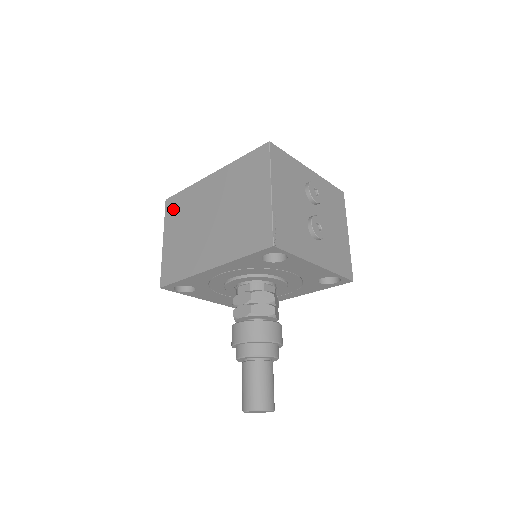
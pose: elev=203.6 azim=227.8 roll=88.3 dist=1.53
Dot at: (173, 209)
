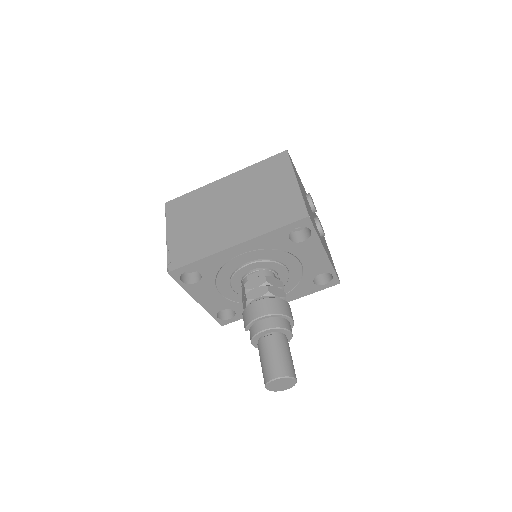
Dot at: (177, 208)
